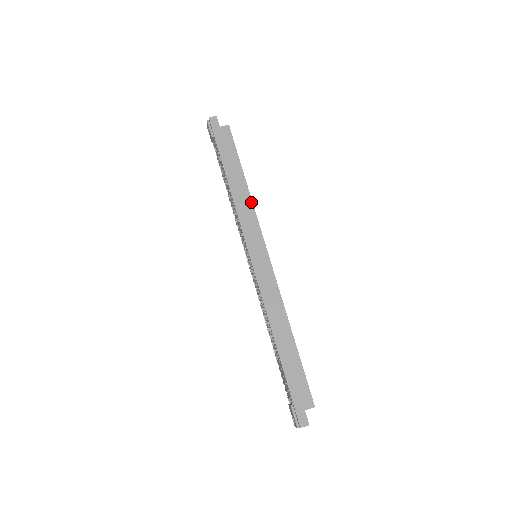
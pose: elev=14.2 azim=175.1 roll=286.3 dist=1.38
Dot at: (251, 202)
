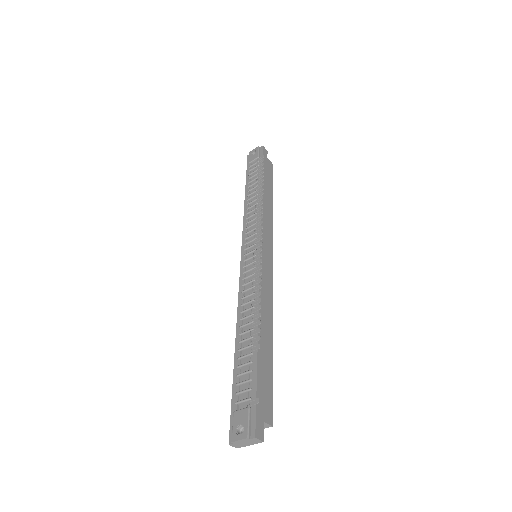
Dot at: (272, 217)
